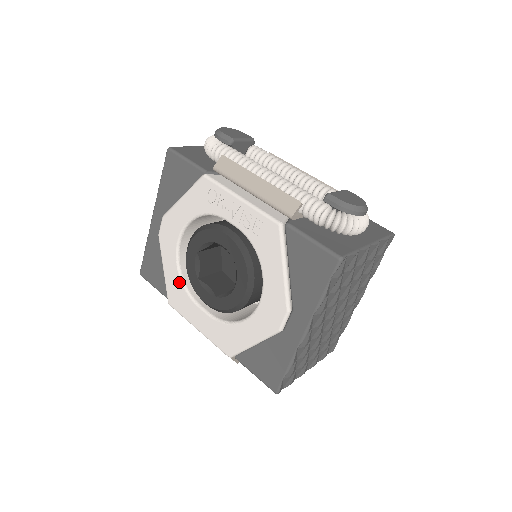
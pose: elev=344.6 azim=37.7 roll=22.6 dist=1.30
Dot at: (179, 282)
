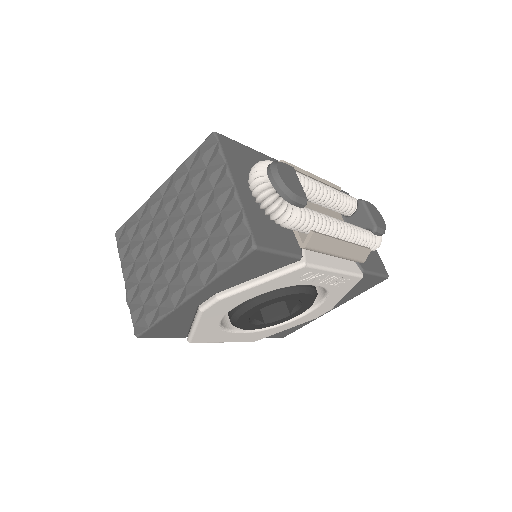
Dot at: (217, 329)
